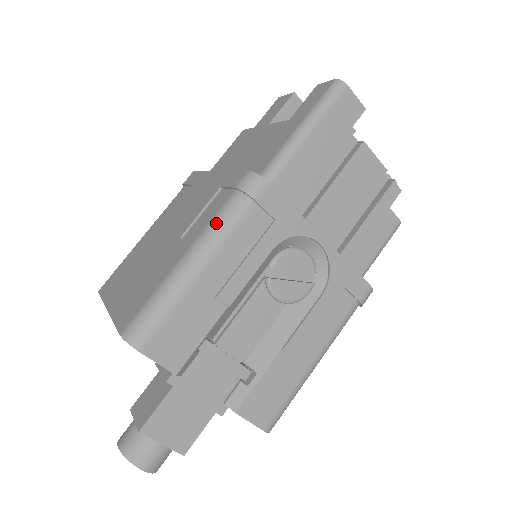
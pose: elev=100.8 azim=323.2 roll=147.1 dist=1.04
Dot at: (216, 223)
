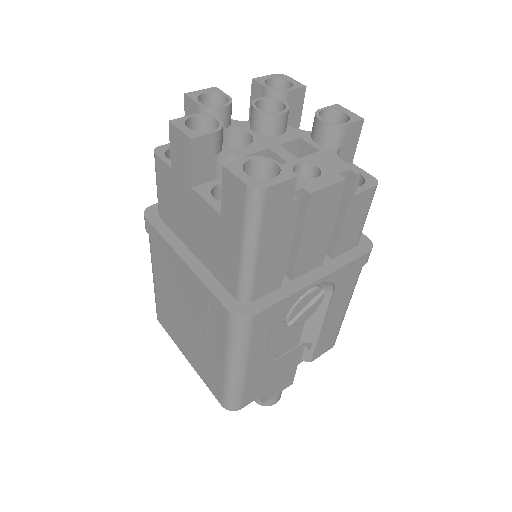
Dot at: (233, 349)
